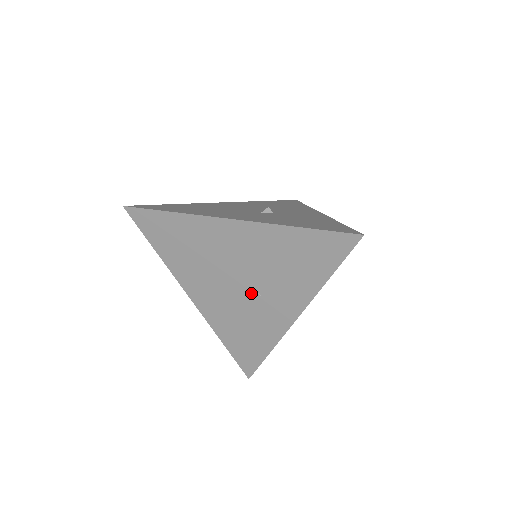
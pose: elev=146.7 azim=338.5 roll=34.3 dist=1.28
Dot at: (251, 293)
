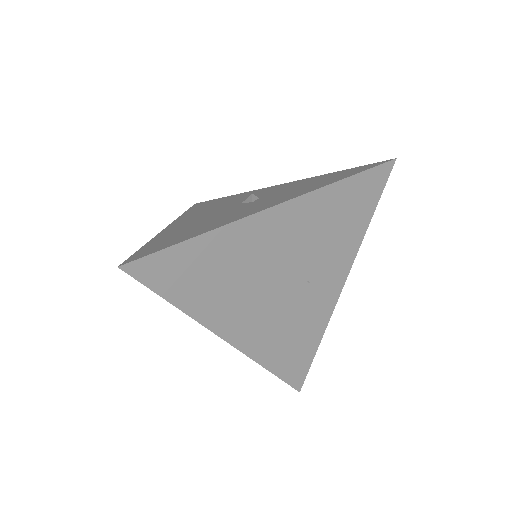
Dot at: (299, 286)
